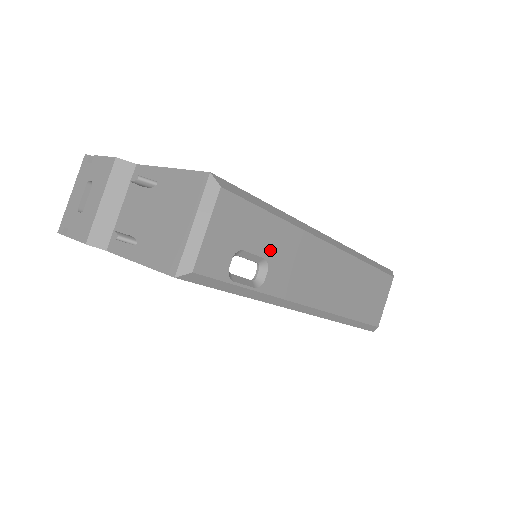
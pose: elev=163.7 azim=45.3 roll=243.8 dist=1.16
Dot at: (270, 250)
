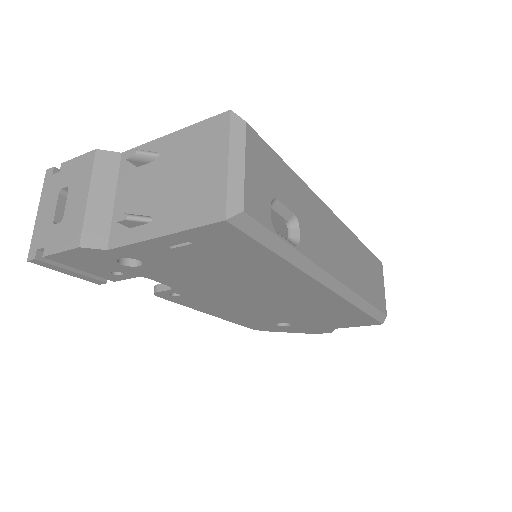
Dot at: (296, 206)
